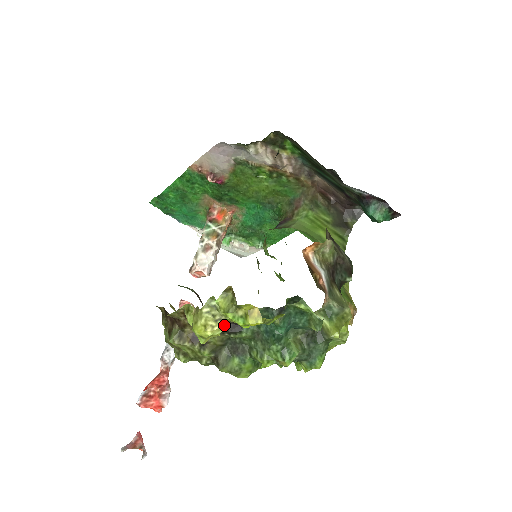
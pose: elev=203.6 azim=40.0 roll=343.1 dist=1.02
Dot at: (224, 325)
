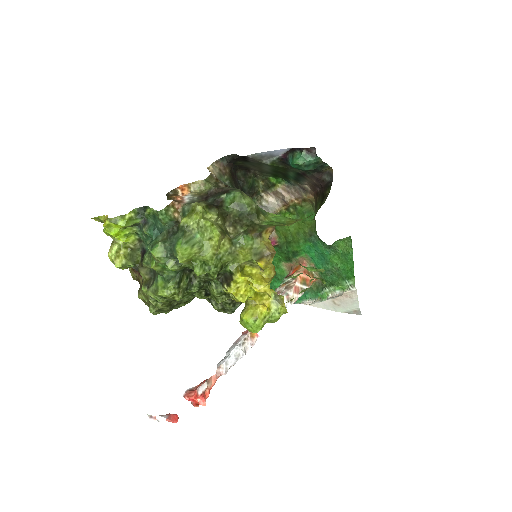
Dot at: (114, 244)
